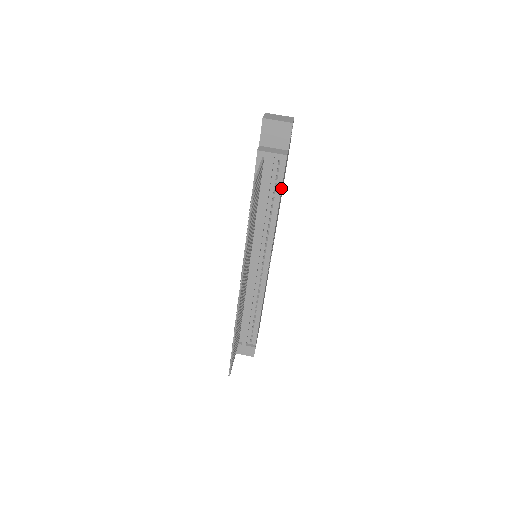
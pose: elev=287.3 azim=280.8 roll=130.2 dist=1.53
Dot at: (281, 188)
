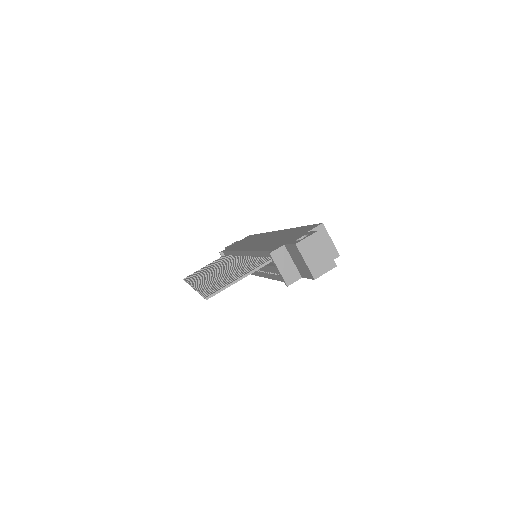
Dot at: (278, 280)
